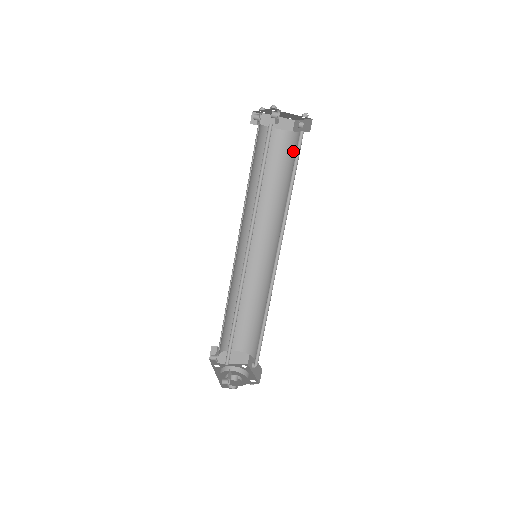
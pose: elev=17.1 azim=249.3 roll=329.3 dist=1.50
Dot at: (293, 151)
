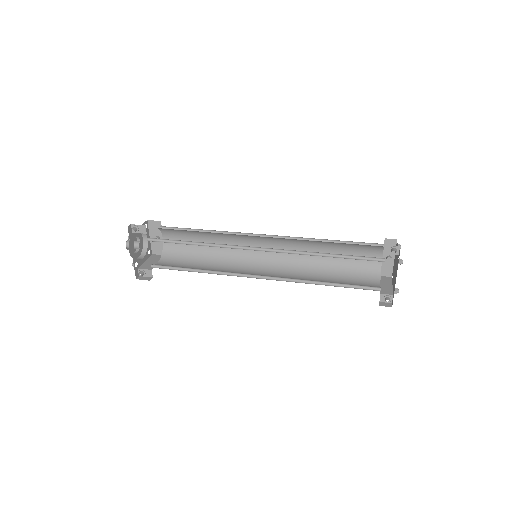
Dot at: (364, 252)
